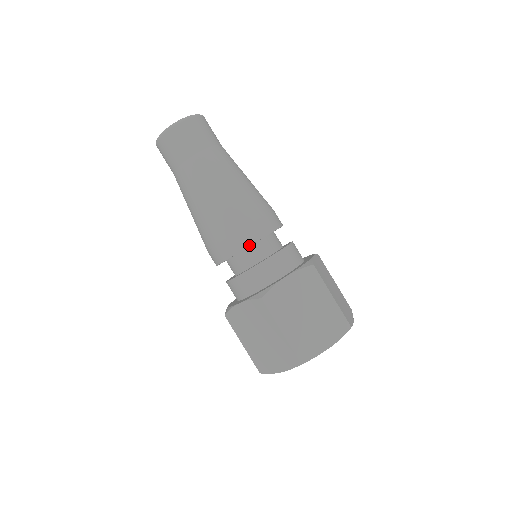
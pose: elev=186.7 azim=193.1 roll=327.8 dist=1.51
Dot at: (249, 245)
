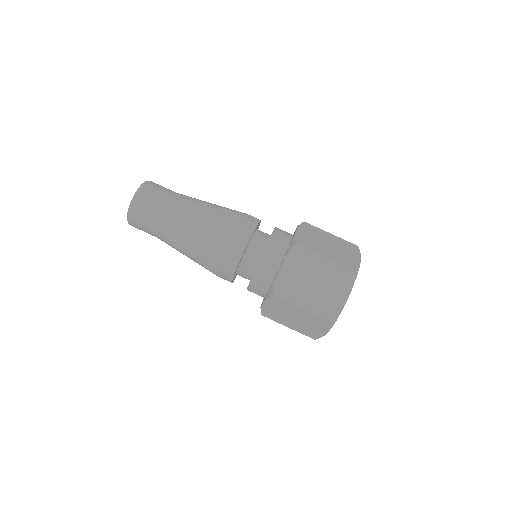
Dot at: (255, 227)
